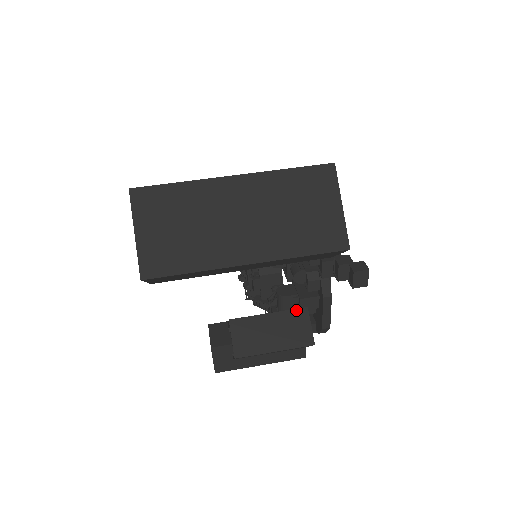
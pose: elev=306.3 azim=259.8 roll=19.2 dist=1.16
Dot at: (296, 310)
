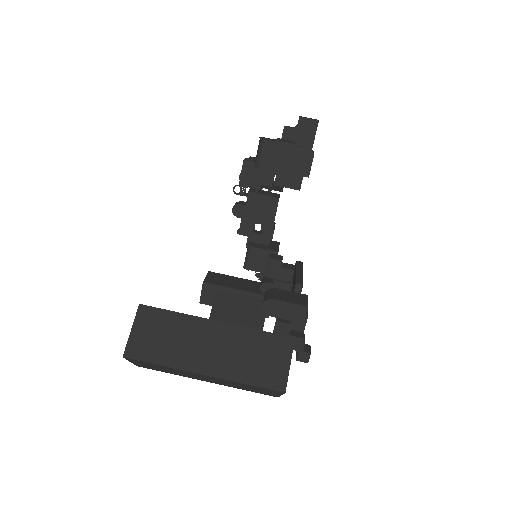
Dot at: occluded
